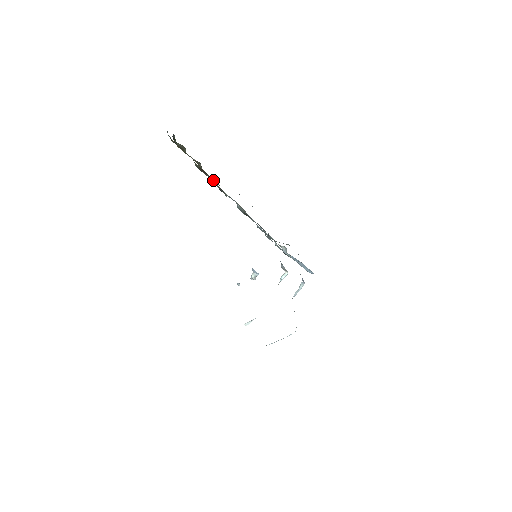
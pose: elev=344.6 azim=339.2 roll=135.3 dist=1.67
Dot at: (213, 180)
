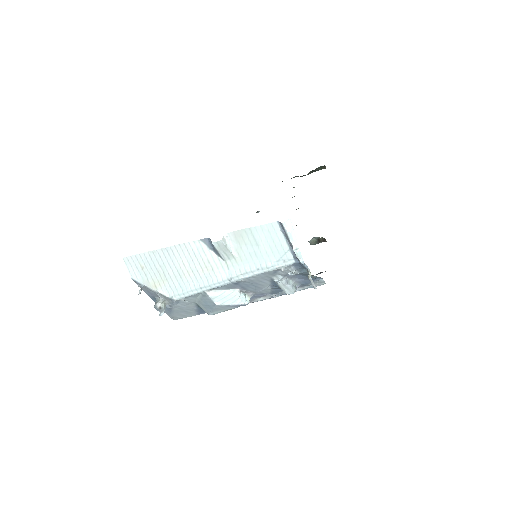
Dot at: occluded
